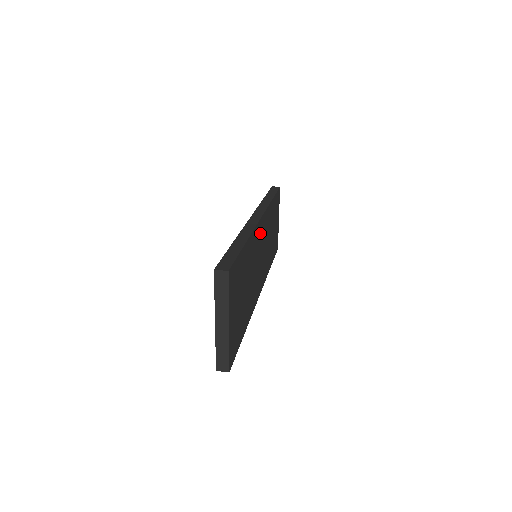
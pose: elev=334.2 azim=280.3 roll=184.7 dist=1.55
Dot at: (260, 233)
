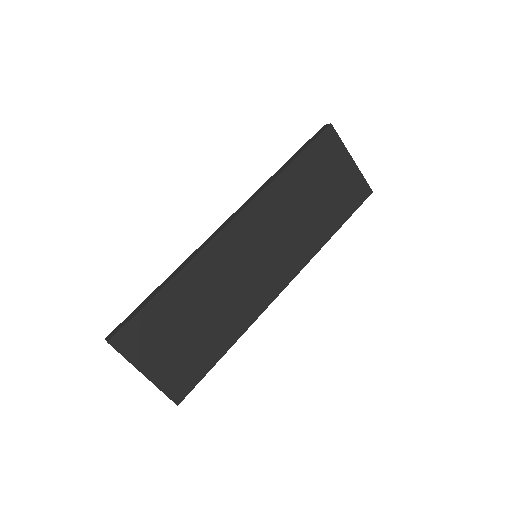
Dot at: (236, 239)
